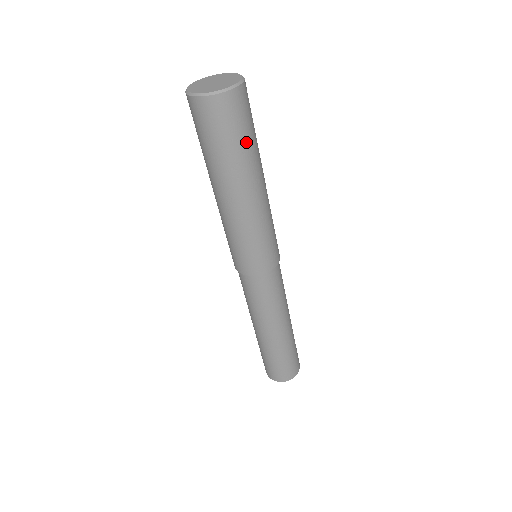
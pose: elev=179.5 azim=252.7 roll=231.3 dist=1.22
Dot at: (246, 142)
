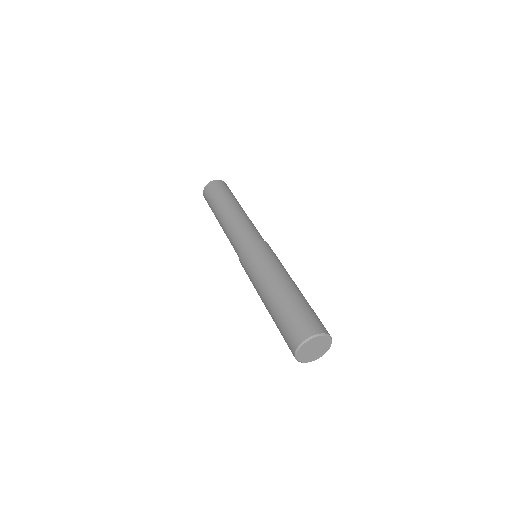
Dot at: occluded
